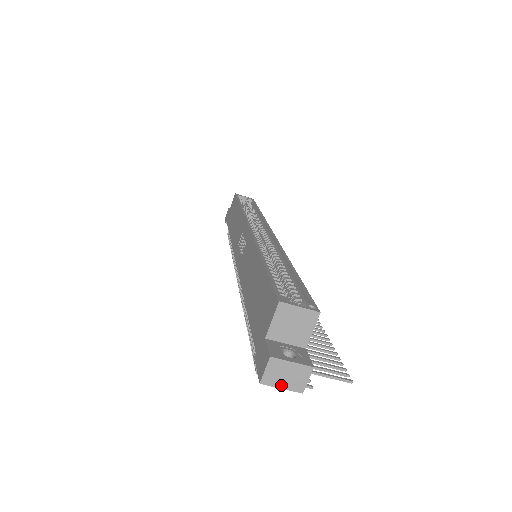
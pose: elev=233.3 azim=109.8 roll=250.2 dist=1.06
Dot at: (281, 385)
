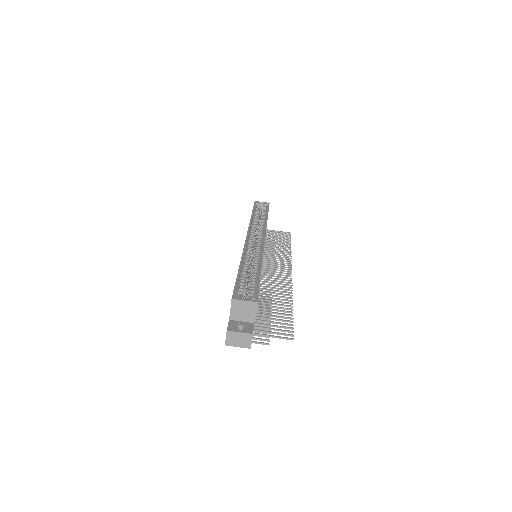
Dot at: (237, 345)
